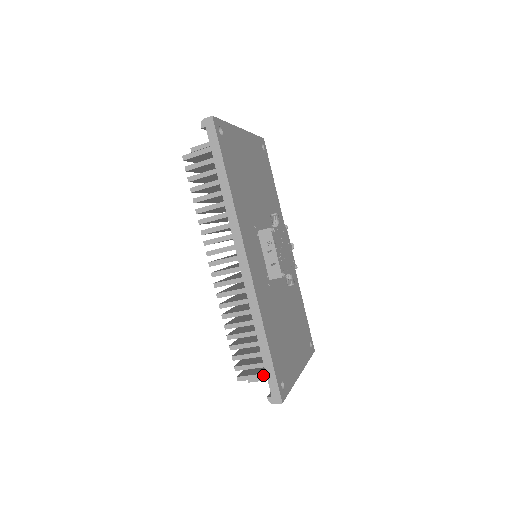
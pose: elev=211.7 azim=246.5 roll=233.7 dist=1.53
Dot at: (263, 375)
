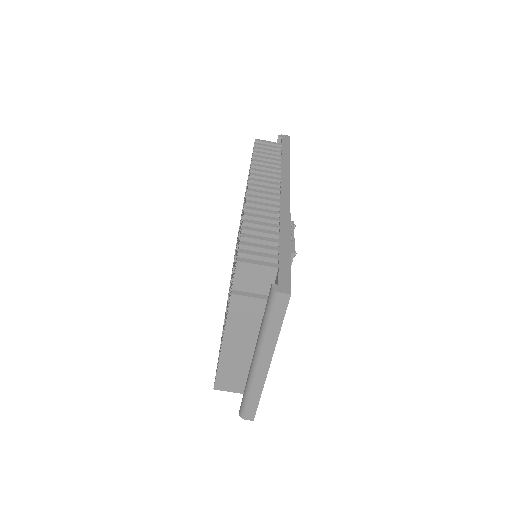
Dot at: (274, 264)
